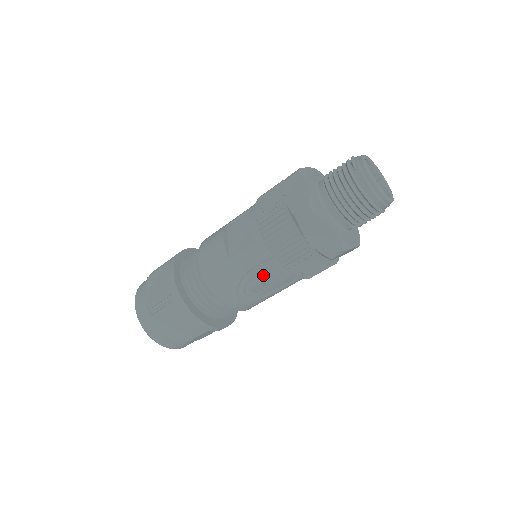
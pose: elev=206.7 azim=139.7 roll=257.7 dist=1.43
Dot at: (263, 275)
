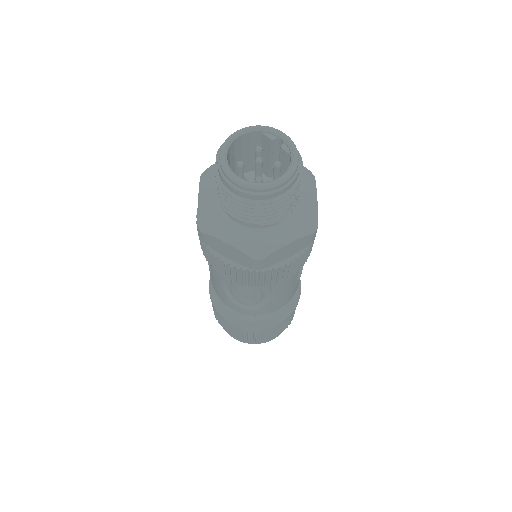
Dot at: (234, 290)
